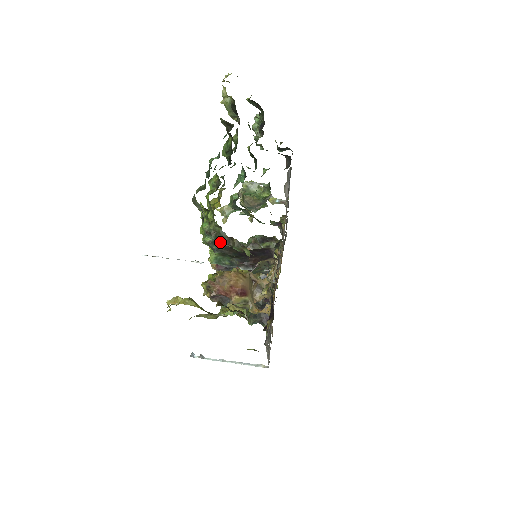
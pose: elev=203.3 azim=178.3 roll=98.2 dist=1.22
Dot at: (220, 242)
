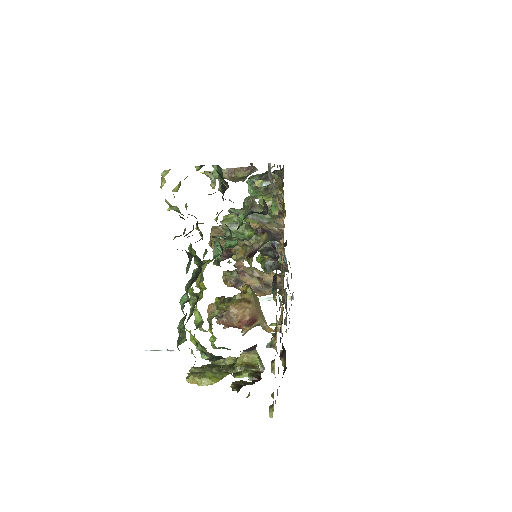
Dot at: (217, 357)
